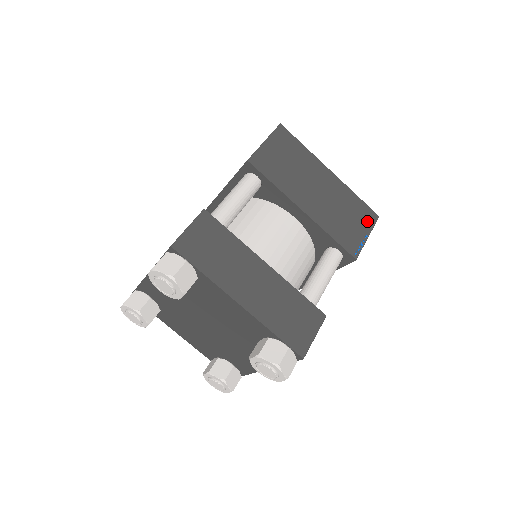
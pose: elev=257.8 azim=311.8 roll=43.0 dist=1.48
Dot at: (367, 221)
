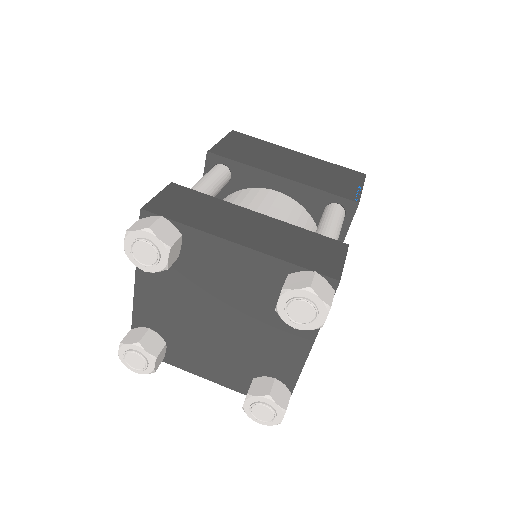
Dot at: (355, 178)
